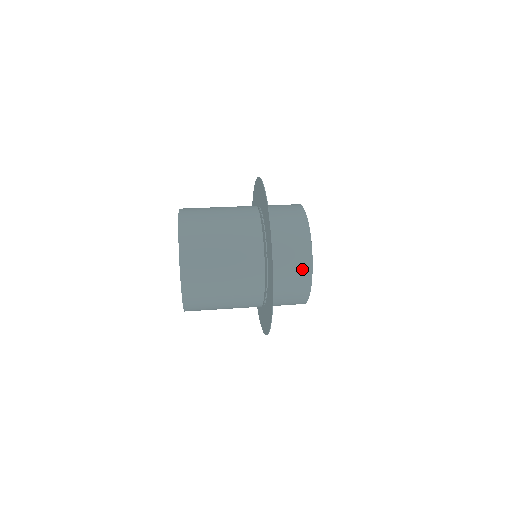
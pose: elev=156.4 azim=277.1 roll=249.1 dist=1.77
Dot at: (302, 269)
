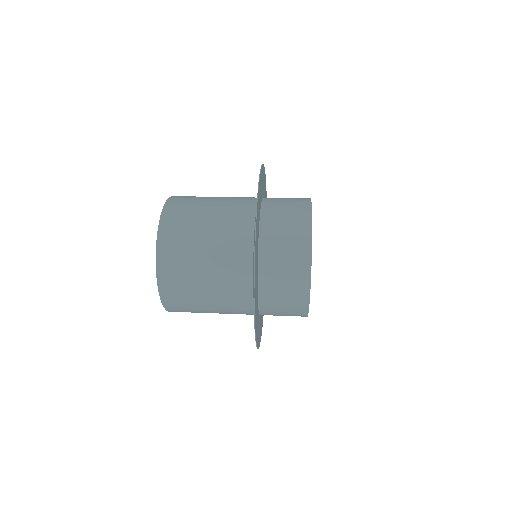
Dot at: (299, 242)
